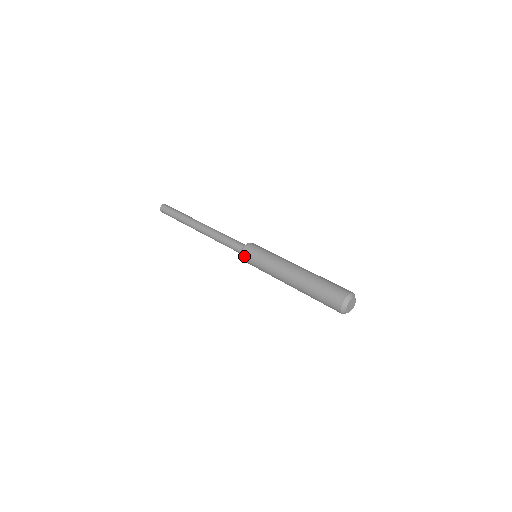
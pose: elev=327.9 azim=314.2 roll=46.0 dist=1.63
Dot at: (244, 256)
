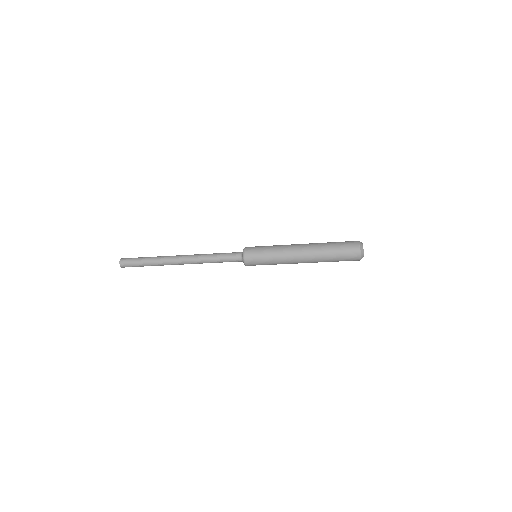
Dot at: (248, 249)
